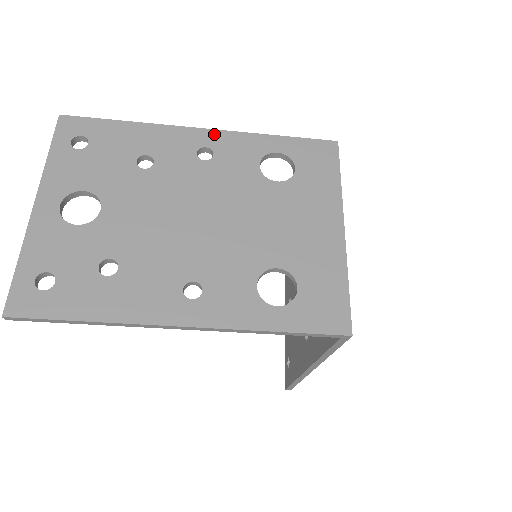
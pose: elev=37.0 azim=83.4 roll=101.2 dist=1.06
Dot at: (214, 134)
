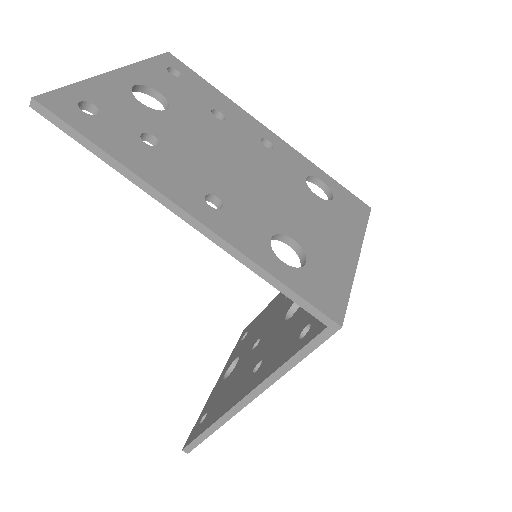
Dot at: (279, 140)
